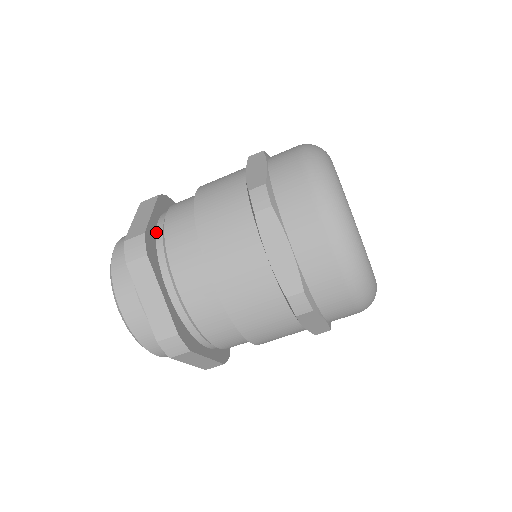
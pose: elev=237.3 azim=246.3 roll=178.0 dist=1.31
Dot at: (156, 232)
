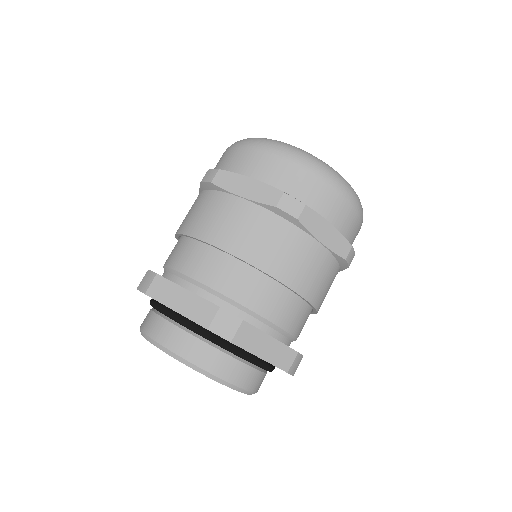
Dot at: occluded
